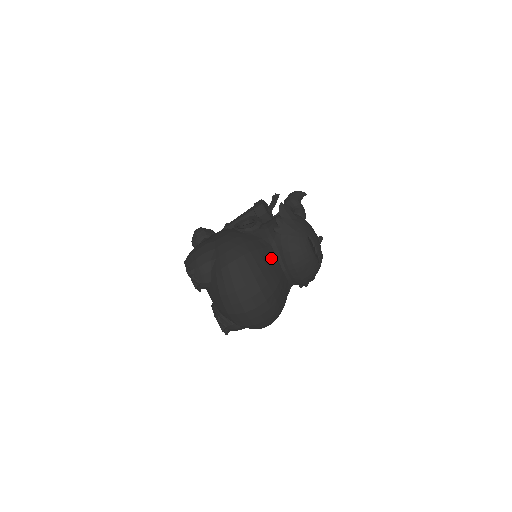
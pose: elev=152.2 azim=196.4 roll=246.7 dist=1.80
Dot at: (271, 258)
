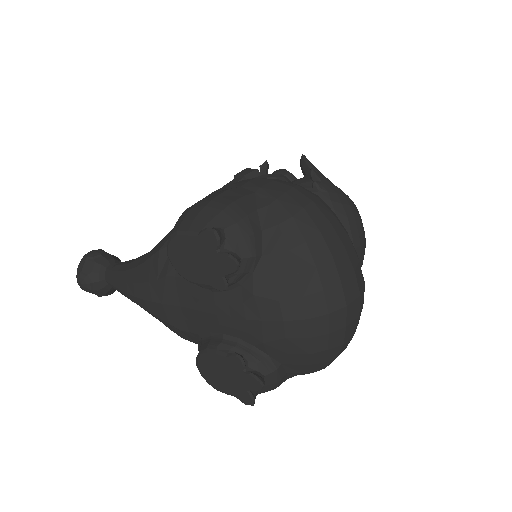
Dot at: occluded
